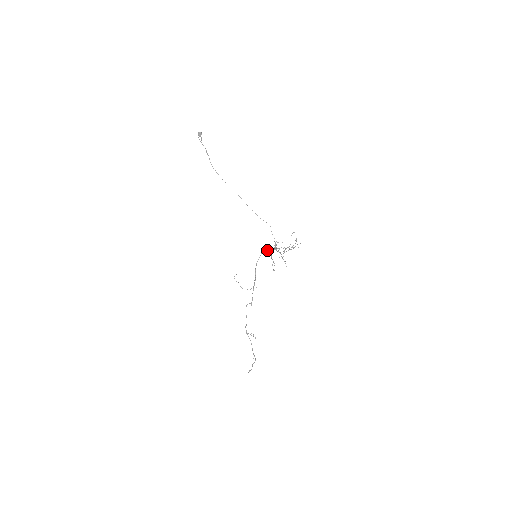
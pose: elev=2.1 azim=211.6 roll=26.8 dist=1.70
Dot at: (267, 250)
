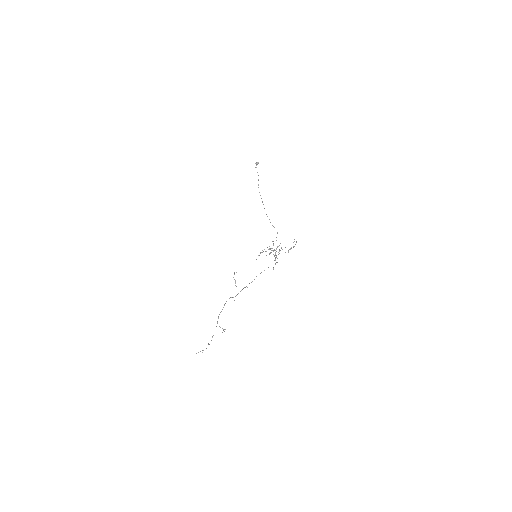
Dot at: (266, 251)
